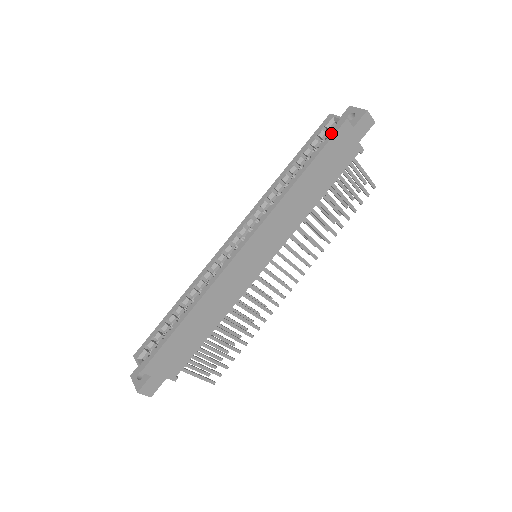
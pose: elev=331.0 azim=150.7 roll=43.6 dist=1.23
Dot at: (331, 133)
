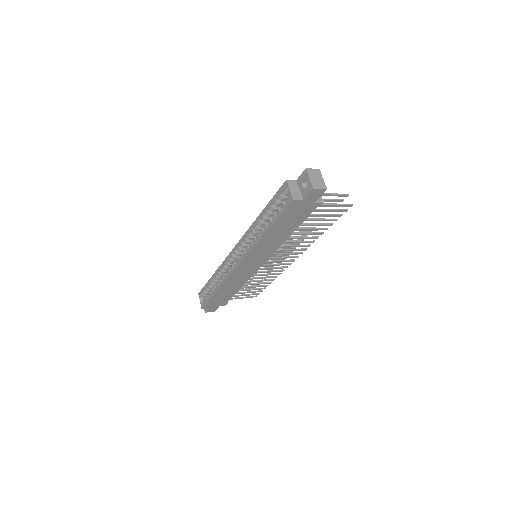
Dot at: (283, 207)
